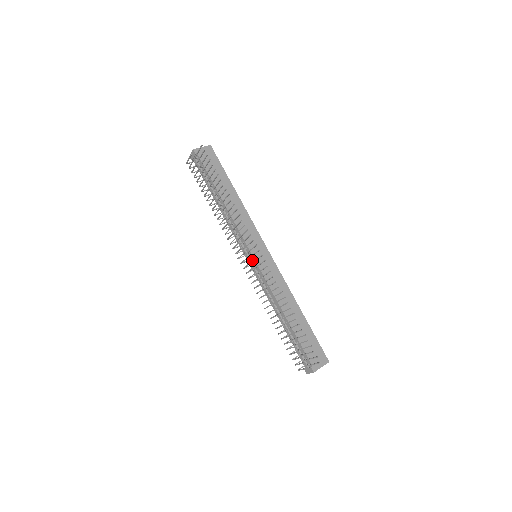
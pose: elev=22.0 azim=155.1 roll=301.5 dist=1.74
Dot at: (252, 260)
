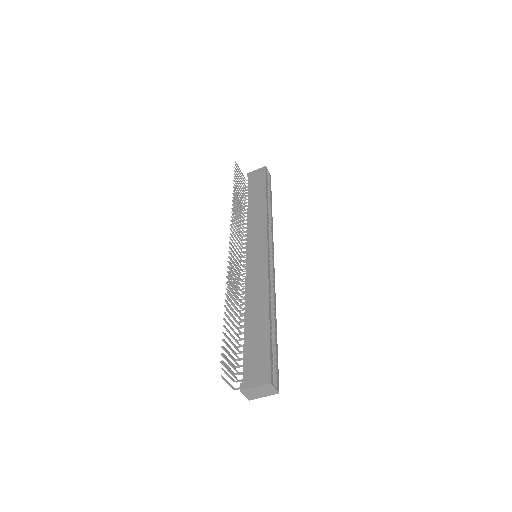
Dot at: occluded
